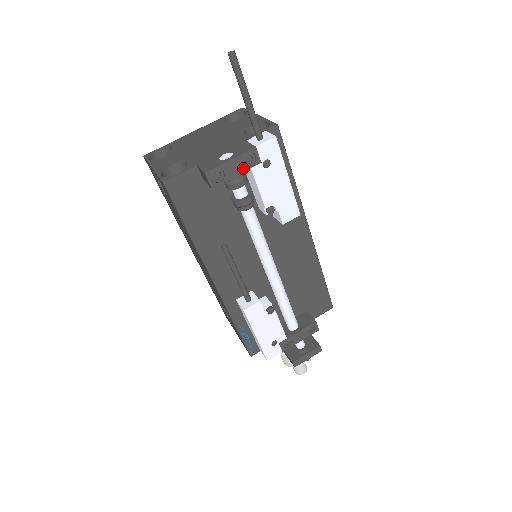
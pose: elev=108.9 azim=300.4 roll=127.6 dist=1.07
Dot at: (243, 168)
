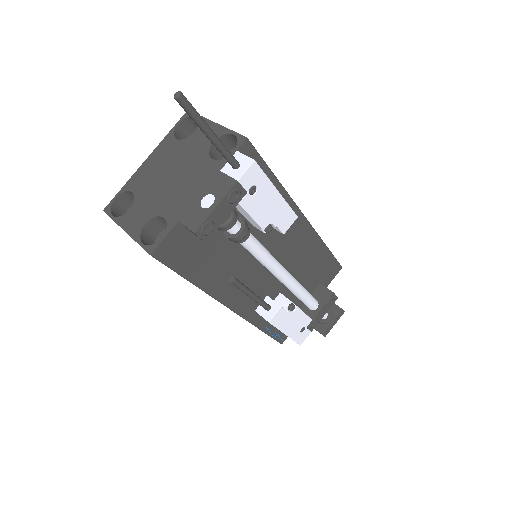
Dot at: (231, 207)
